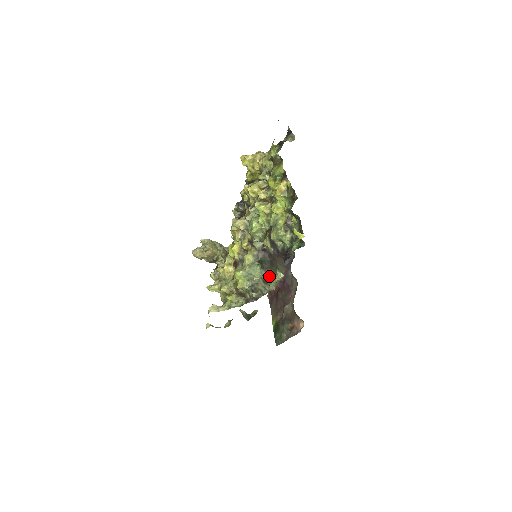
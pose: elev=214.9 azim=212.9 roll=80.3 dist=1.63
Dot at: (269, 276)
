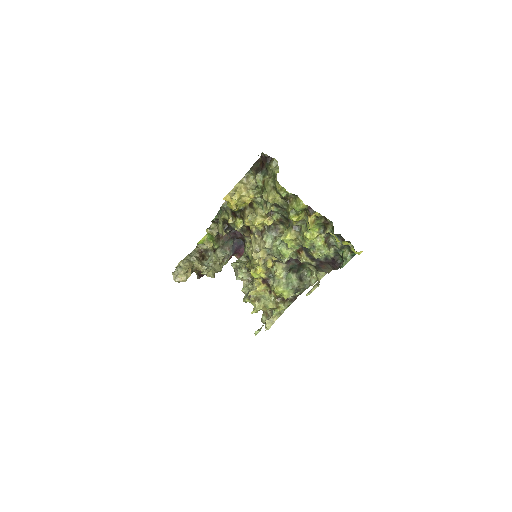
Dot at: (300, 273)
